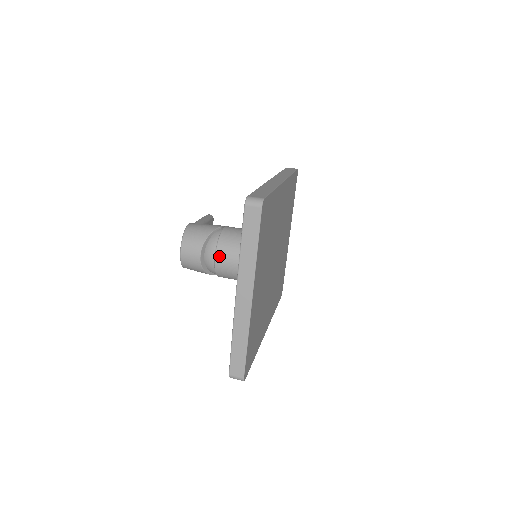
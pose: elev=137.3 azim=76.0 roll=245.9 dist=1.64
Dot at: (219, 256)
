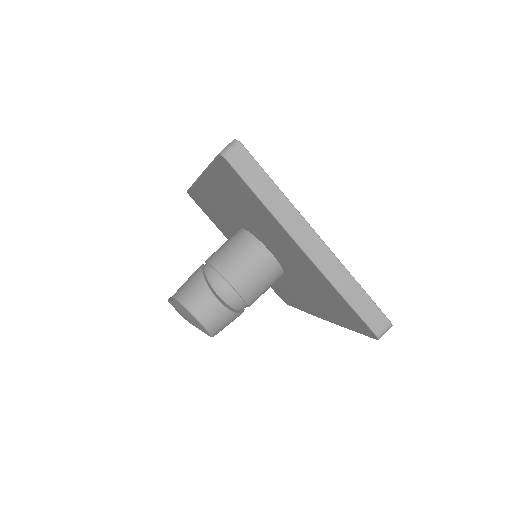
Dot at: (234, 280)
